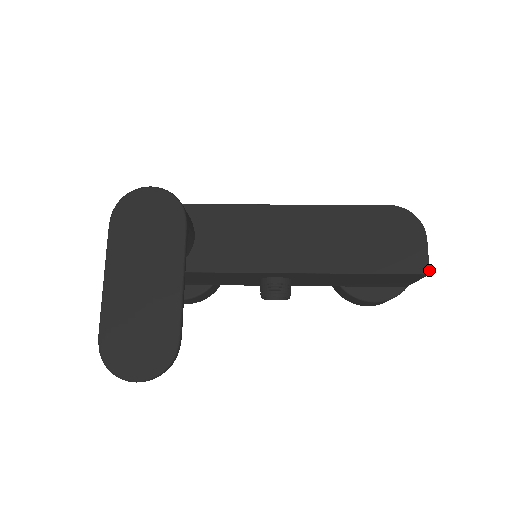
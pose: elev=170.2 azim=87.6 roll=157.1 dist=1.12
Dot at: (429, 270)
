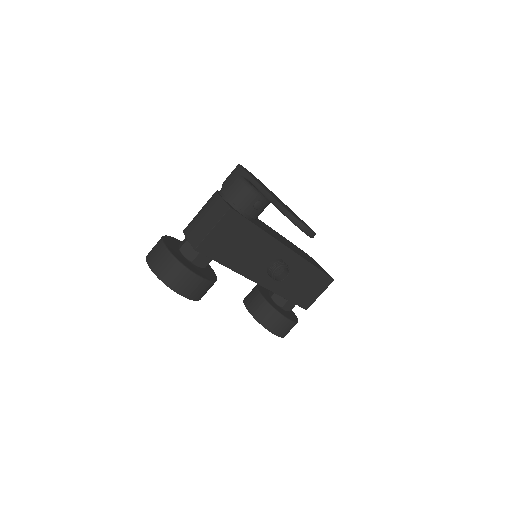
Dot at: occluded
